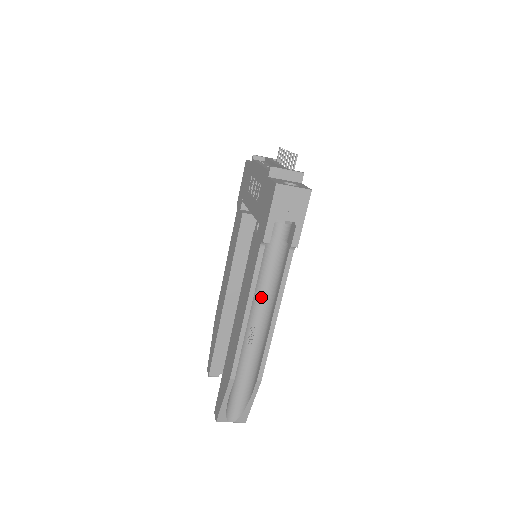
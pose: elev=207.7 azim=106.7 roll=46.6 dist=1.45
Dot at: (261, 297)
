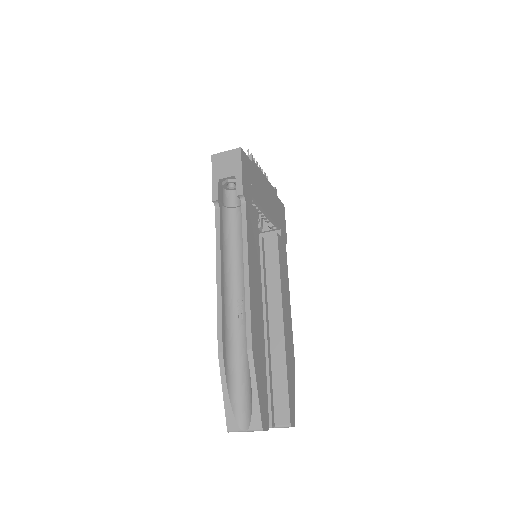
Dot at: (240, 265)
